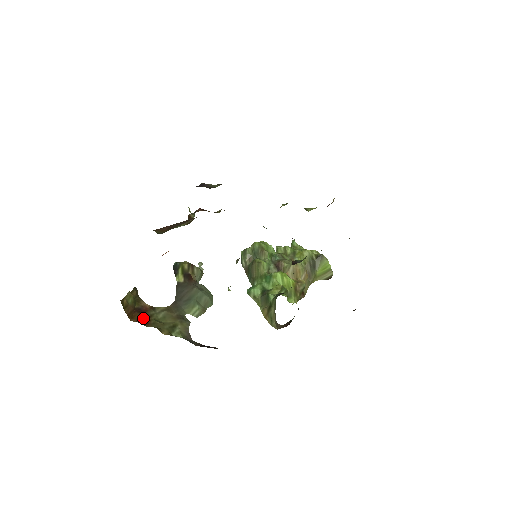
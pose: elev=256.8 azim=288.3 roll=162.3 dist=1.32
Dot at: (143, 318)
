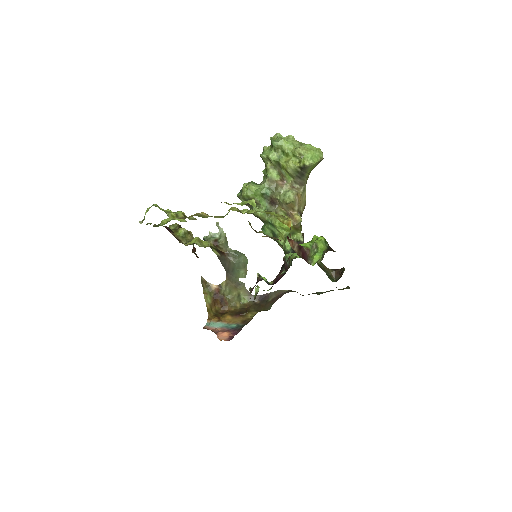
Dot at: (222, 301)
